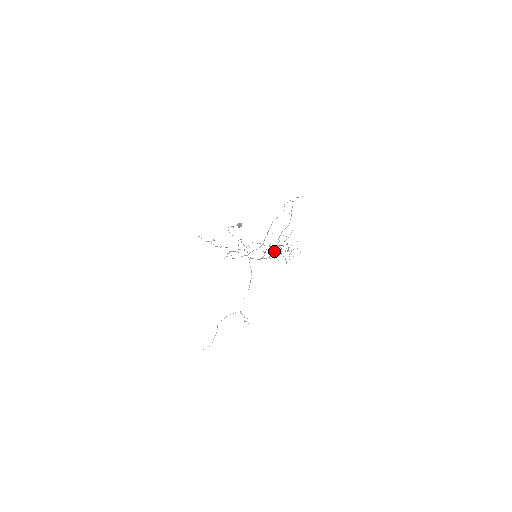
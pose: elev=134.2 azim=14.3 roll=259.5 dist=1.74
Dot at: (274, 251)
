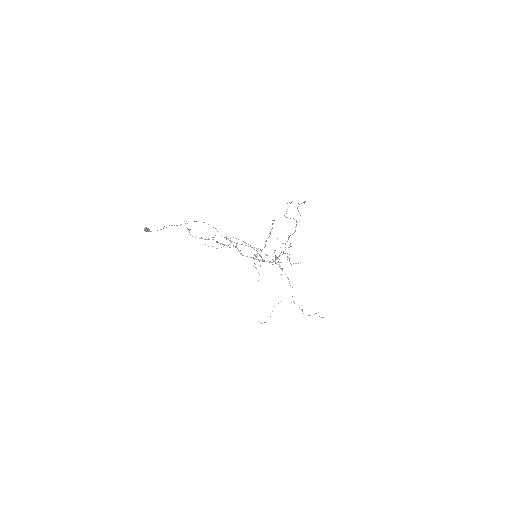
Dot at: (275, 257)
